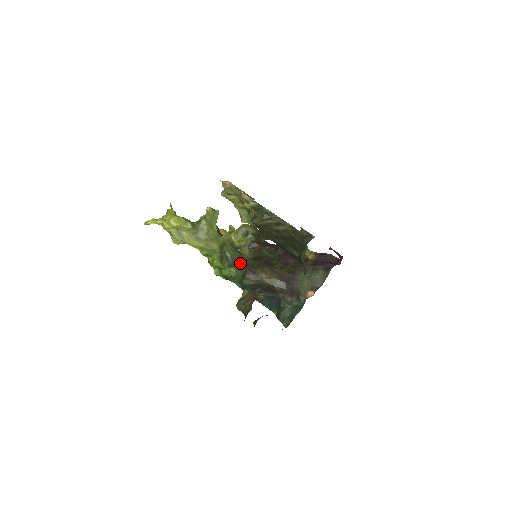
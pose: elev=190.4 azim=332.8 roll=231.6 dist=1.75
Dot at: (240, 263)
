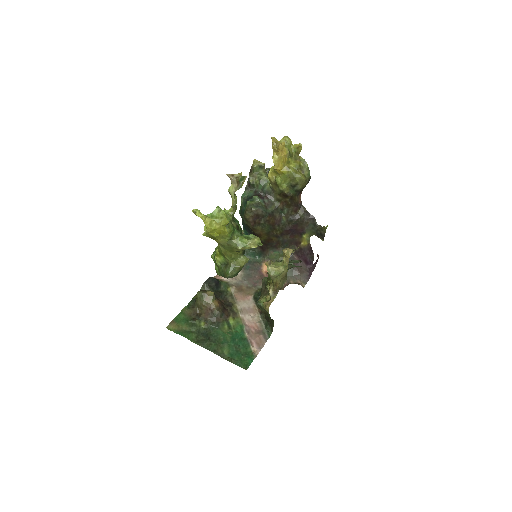
Dot at: occluded
